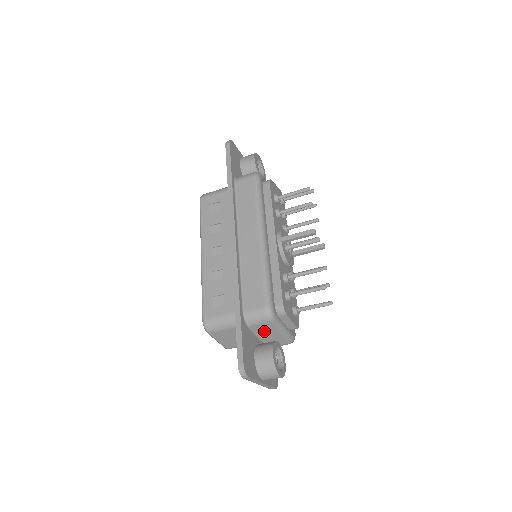
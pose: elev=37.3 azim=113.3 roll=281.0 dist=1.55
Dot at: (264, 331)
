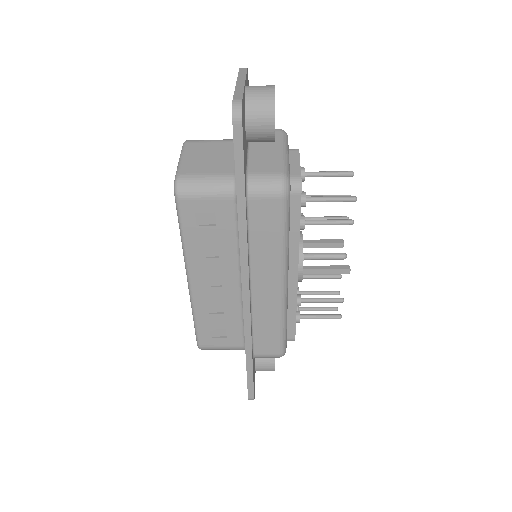
Dot at: occluded
